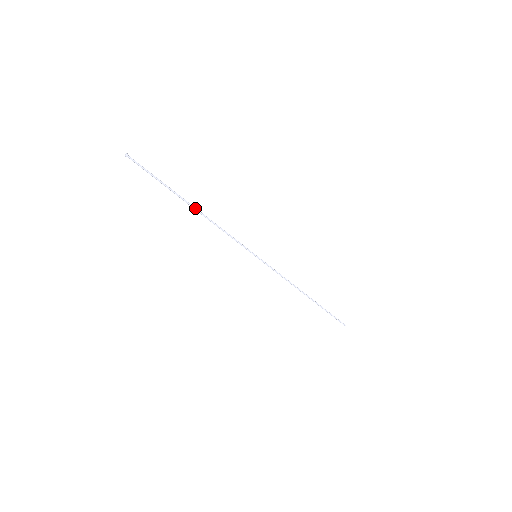
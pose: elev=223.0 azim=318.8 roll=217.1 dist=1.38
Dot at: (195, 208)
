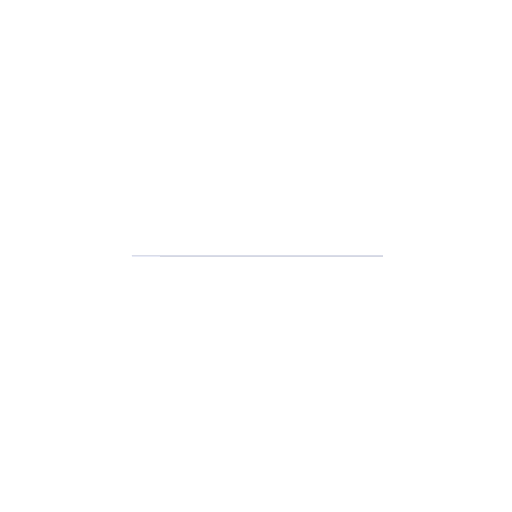
Dot at: (190, 256)
